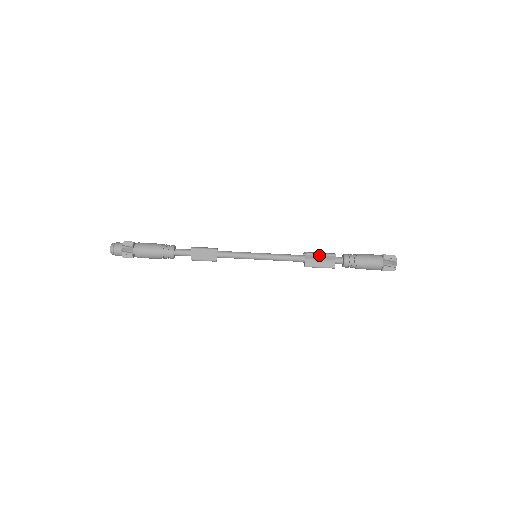
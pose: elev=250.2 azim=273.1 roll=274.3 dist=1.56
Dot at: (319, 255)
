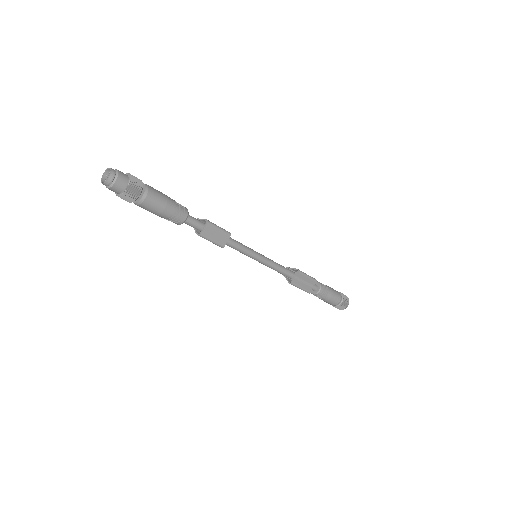
Dot at: (307, 276)
